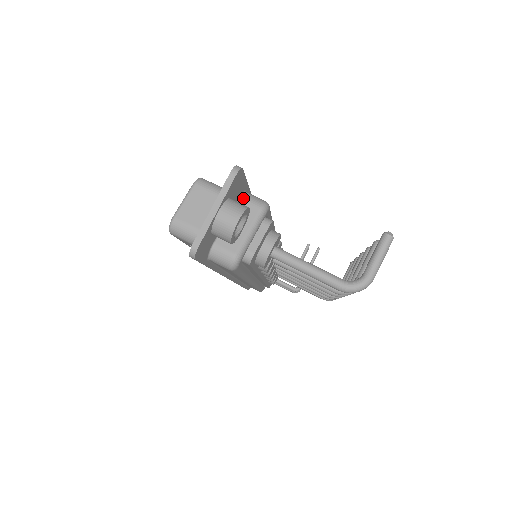
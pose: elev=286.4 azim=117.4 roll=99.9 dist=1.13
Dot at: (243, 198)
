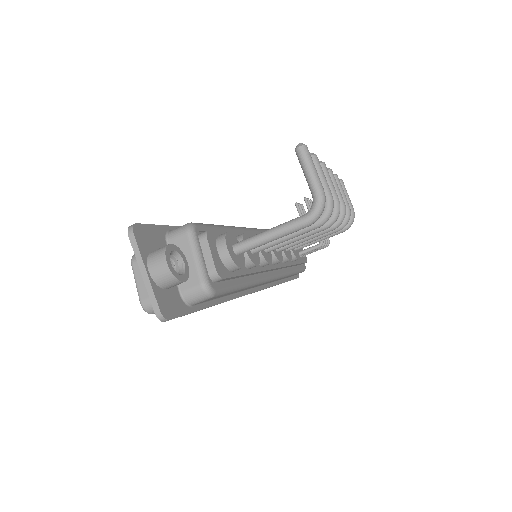
Dot at: (169, 239)
